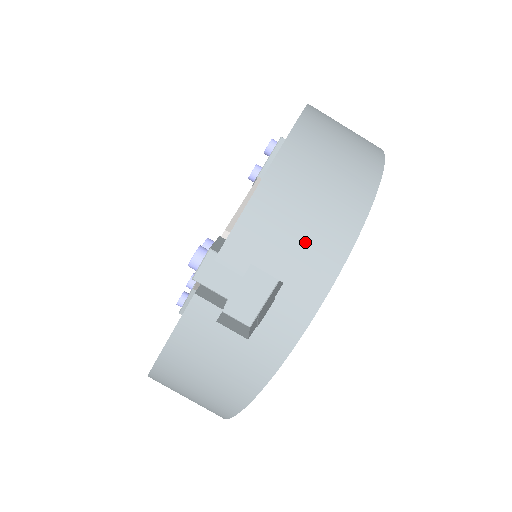
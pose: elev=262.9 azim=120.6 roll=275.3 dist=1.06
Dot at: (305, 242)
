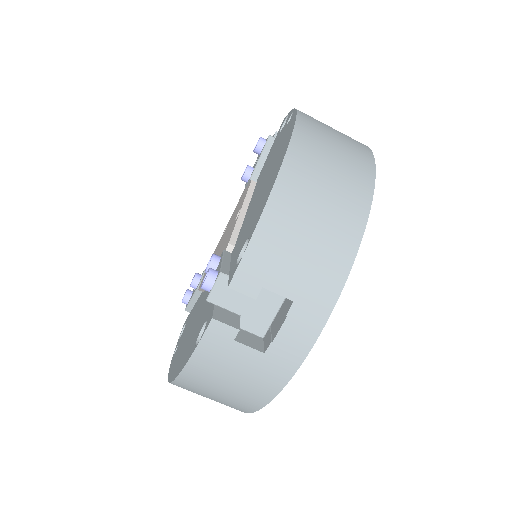
Dot at: (310, 262)
